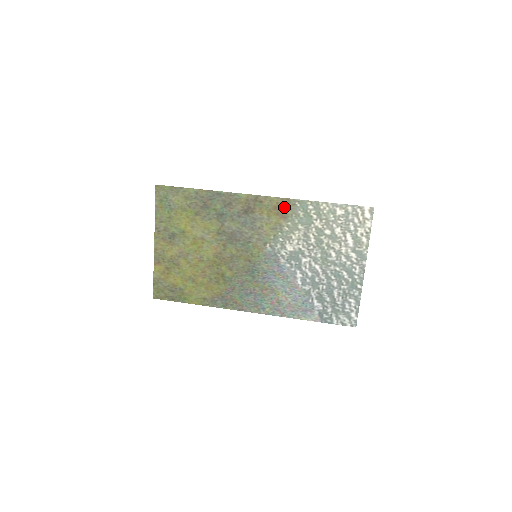
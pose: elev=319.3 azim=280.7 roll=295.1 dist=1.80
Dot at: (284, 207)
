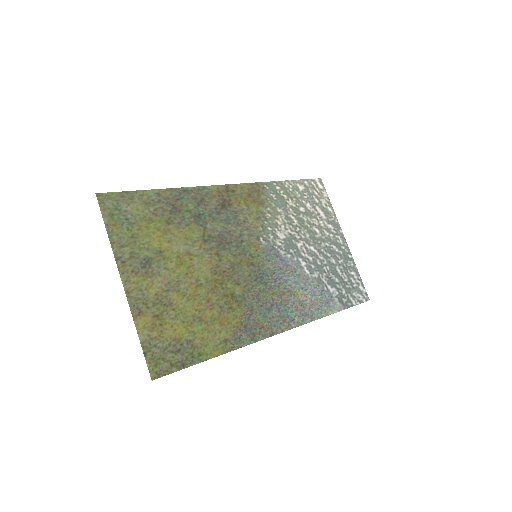
Dot at: (256, 192)
